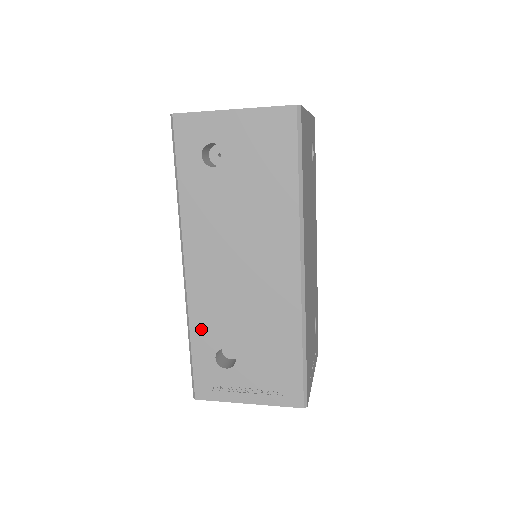
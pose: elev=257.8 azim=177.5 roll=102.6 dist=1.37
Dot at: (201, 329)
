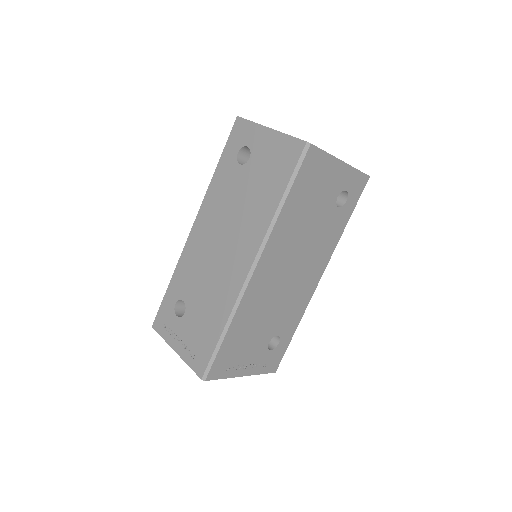
Dot at: (179, 277)
